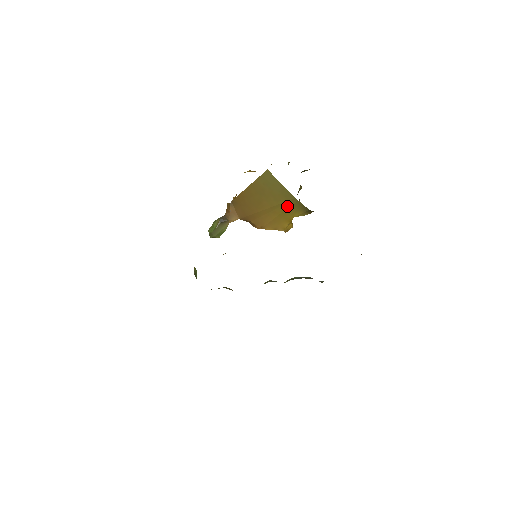
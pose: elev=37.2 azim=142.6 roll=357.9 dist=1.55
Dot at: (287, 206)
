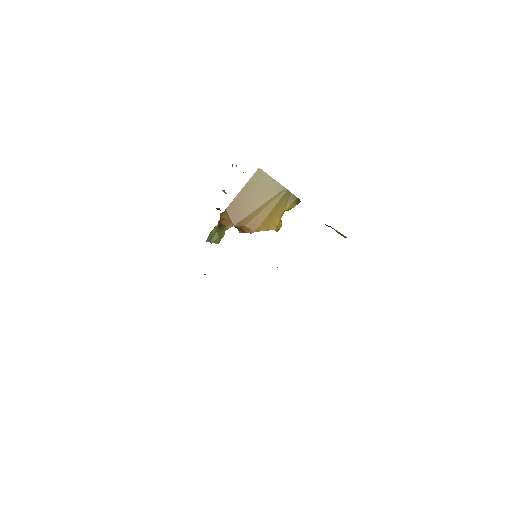
Dot at: (279, 199)
